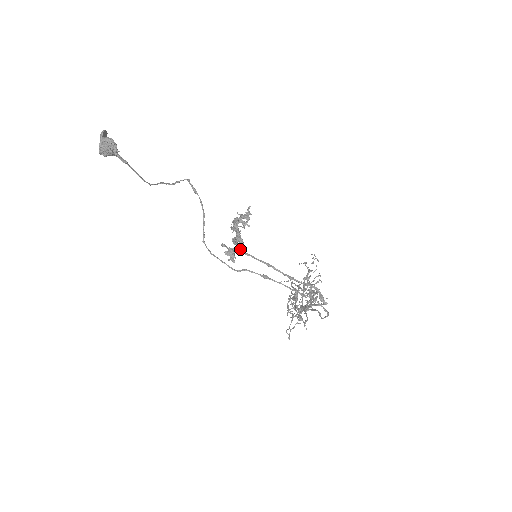
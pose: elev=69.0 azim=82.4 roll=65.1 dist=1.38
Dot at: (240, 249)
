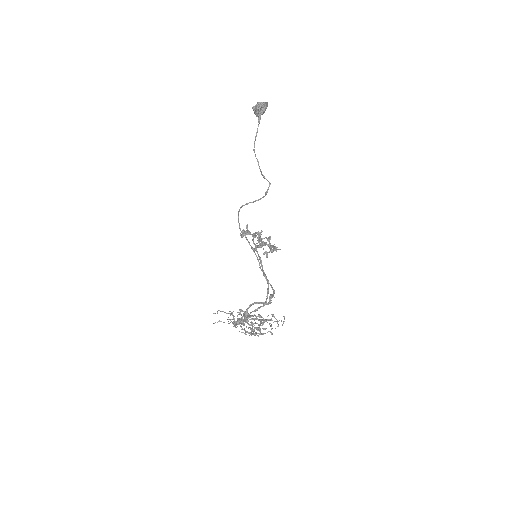
Dot at: occluded
